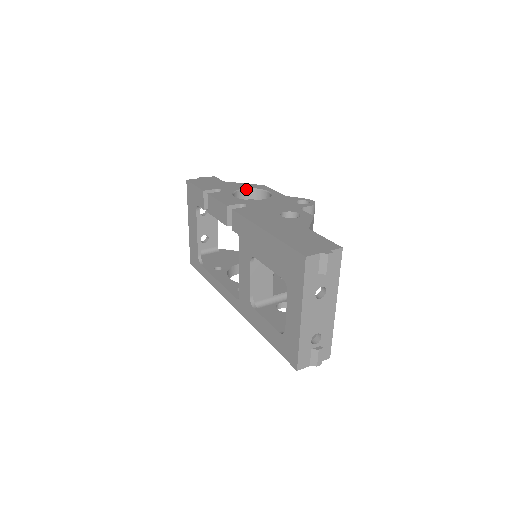
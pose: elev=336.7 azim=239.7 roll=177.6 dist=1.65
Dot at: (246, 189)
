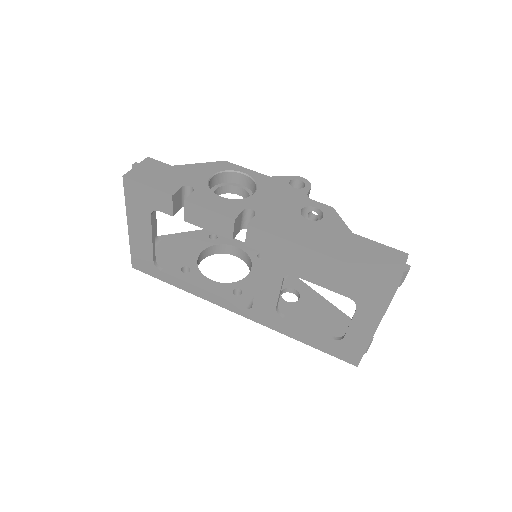
Dot at: (214, 175)
